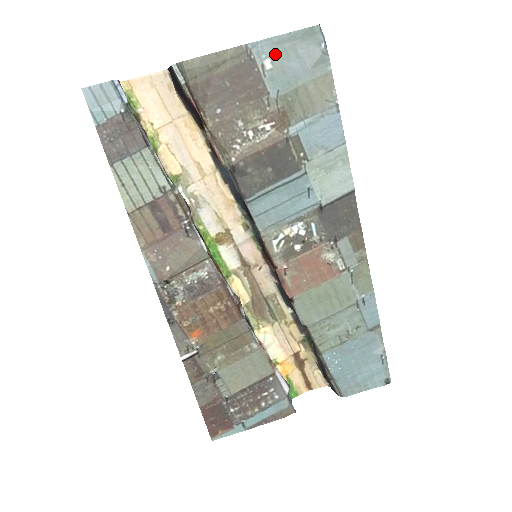
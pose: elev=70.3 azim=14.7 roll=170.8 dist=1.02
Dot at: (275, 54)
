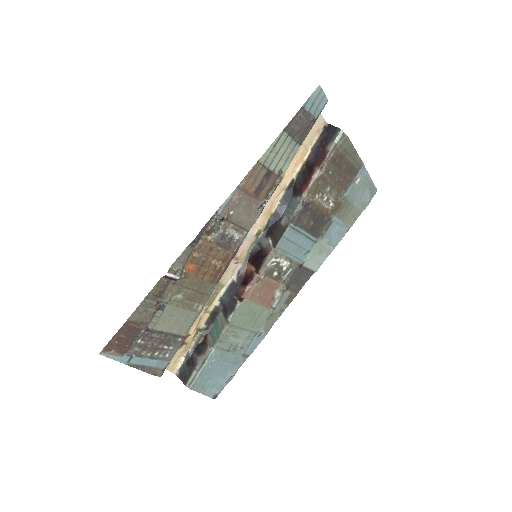
Dot at: (362, 180)
